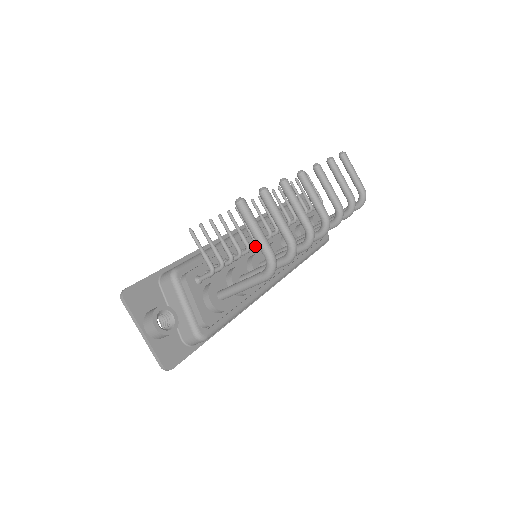
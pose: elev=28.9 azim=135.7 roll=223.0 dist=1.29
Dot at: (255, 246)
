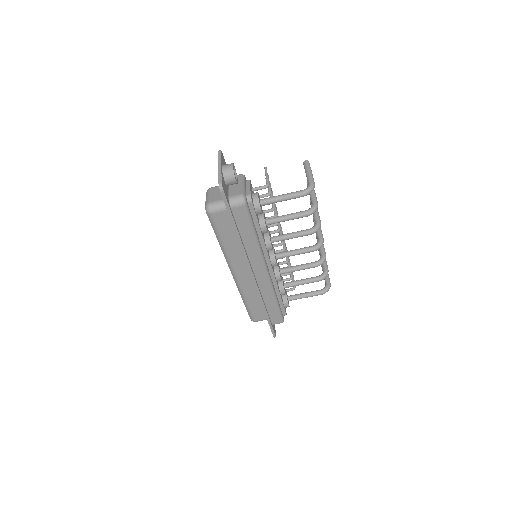
Dot at: (276, 223)
